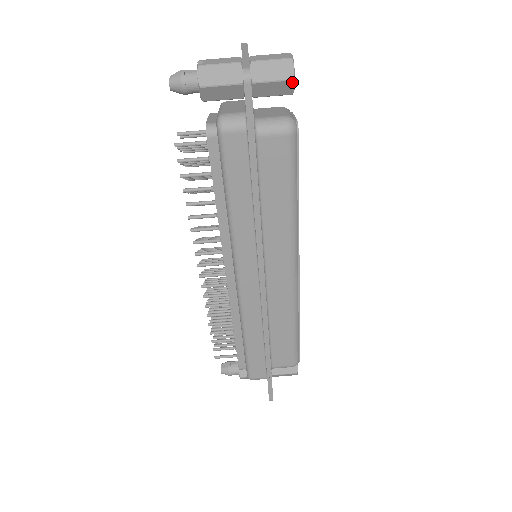
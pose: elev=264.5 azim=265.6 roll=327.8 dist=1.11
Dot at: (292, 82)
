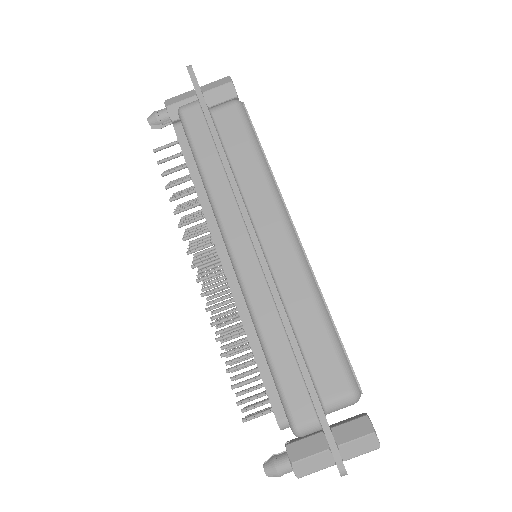
Dot at: (231, 84)
